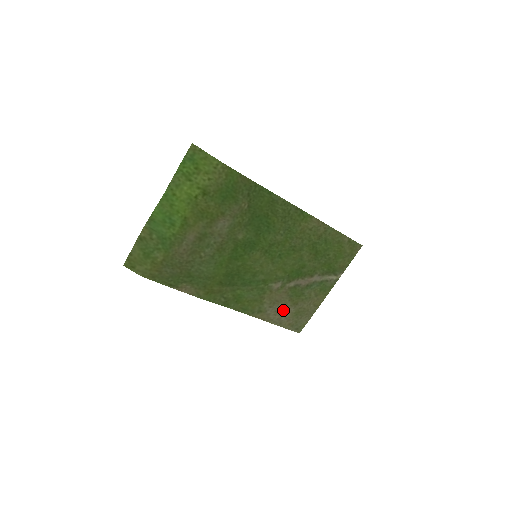
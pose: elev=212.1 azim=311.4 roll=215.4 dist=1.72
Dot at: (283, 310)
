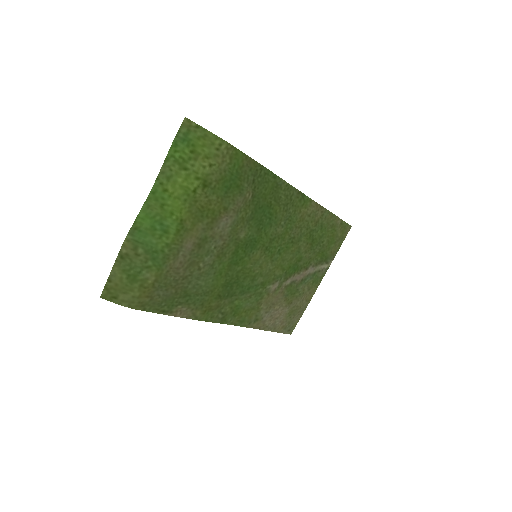
Dot at: (278, 313)
